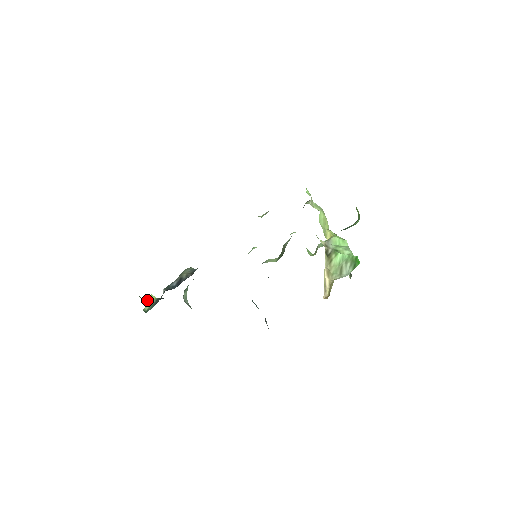
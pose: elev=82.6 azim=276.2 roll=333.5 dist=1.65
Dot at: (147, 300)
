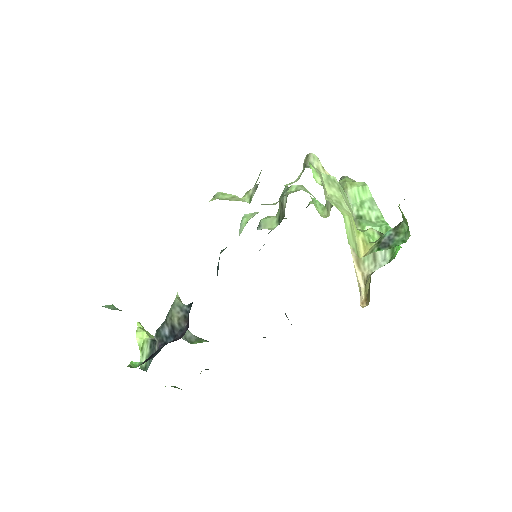
Dot at: (138, 344)
